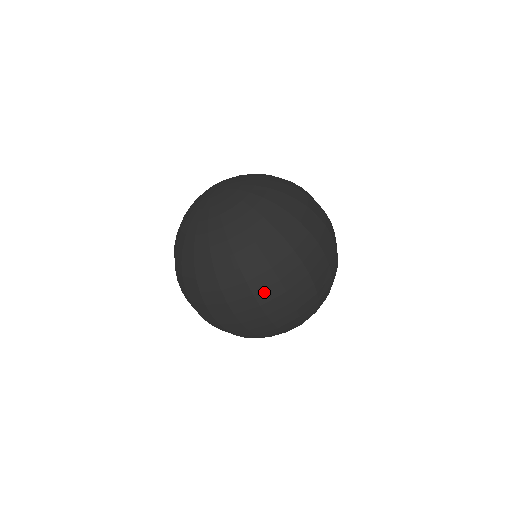
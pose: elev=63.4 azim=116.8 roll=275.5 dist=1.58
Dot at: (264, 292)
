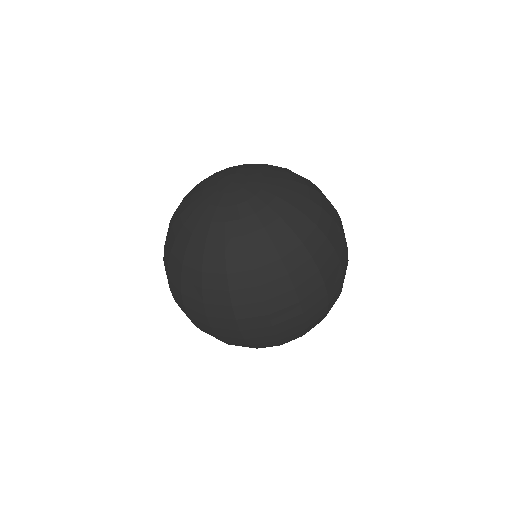
Dot at: (248, 320)
